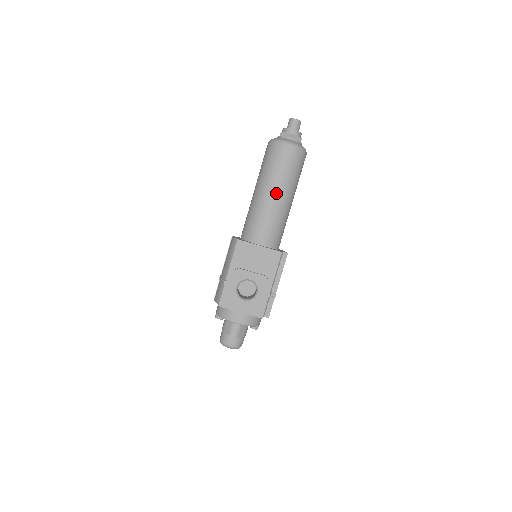
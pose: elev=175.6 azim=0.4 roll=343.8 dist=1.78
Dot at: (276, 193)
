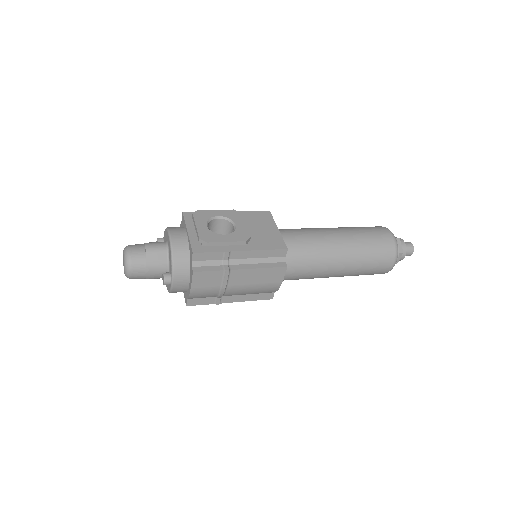
Dot at: (340, 234)
